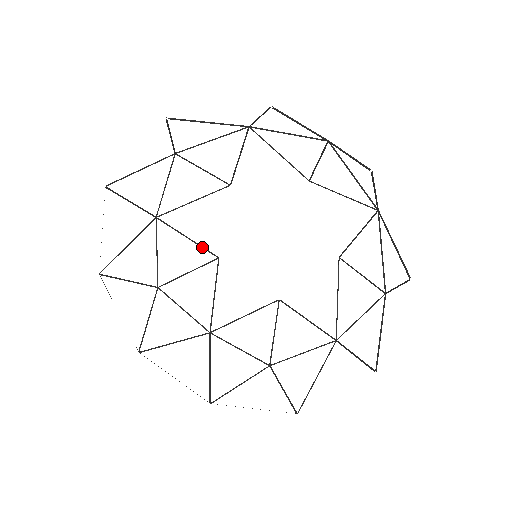
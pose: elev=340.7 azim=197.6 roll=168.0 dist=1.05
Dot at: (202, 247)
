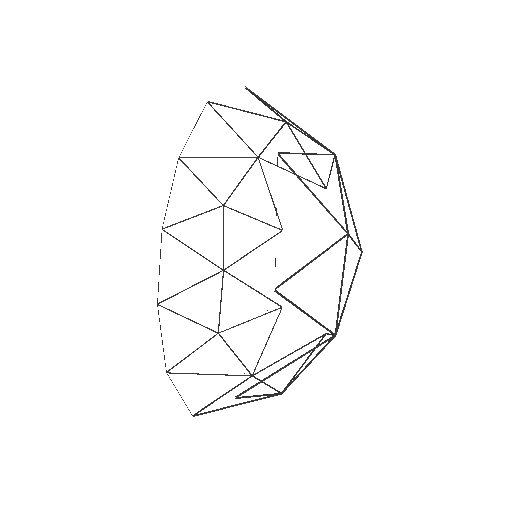
Dot at: (264, 296)
